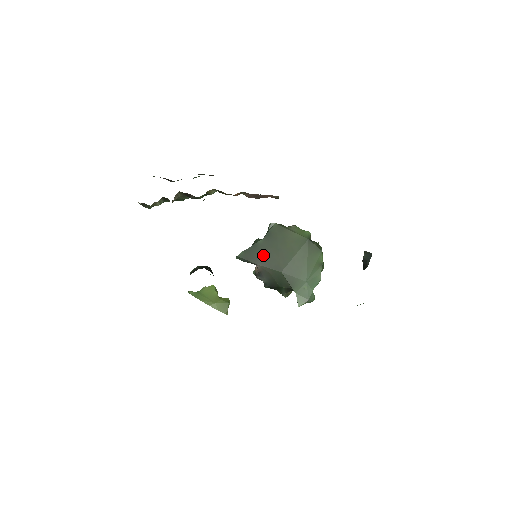
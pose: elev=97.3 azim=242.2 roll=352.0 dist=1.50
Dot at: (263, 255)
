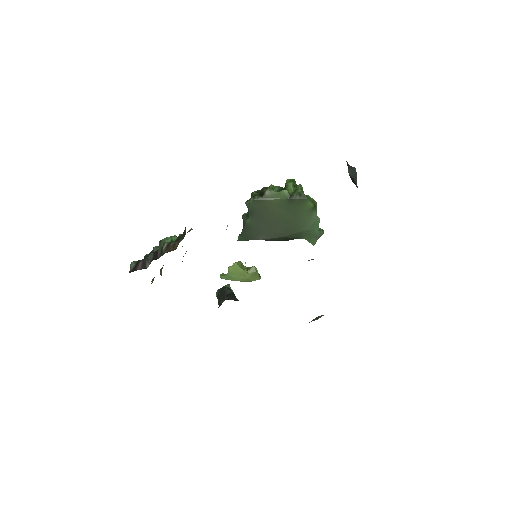
Dot at: (258, 231)
